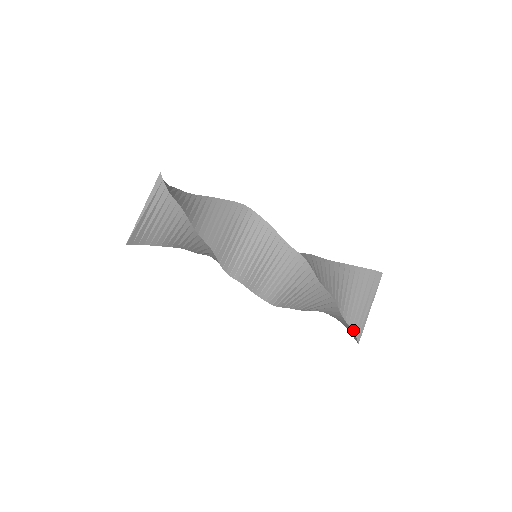
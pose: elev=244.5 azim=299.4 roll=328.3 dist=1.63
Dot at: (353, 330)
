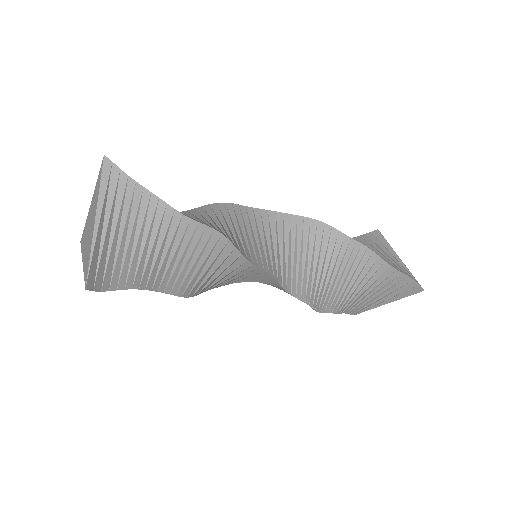
Dot at: (353, 314)
